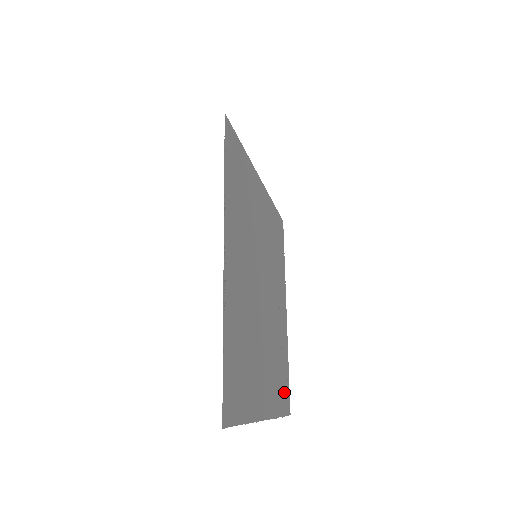
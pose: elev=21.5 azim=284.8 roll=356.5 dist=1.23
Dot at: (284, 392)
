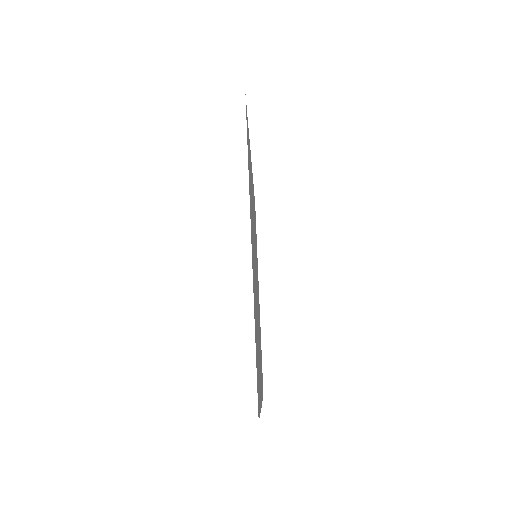
Dot at: (257, 371)
